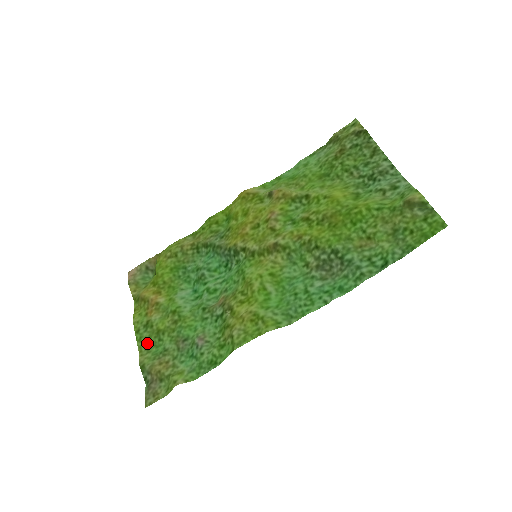
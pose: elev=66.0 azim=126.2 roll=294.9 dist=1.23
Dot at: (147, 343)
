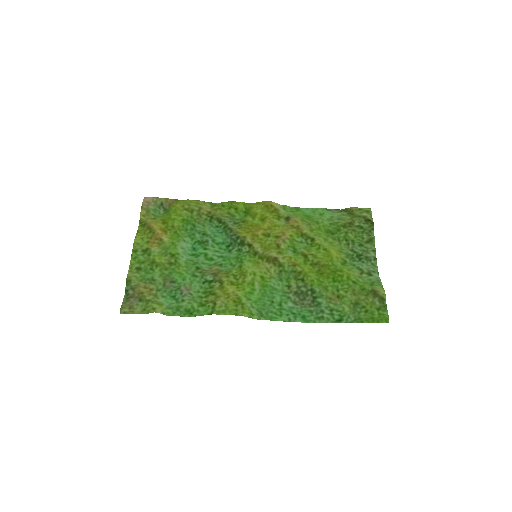
Dot at: (139, 265)
